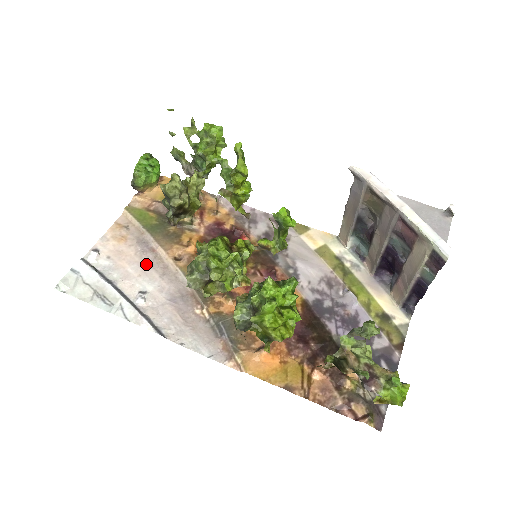
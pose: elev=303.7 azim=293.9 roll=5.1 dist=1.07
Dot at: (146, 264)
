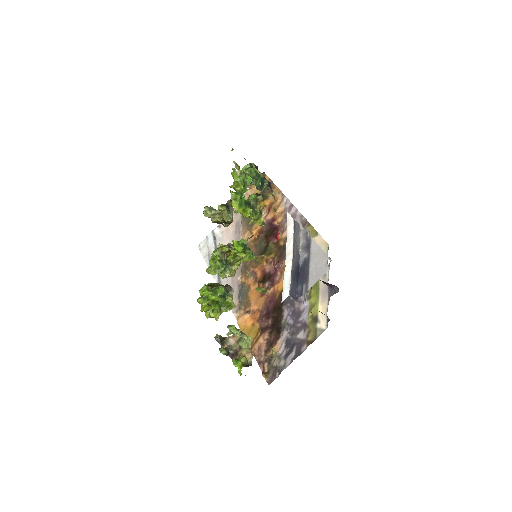
Dot at: occluded
